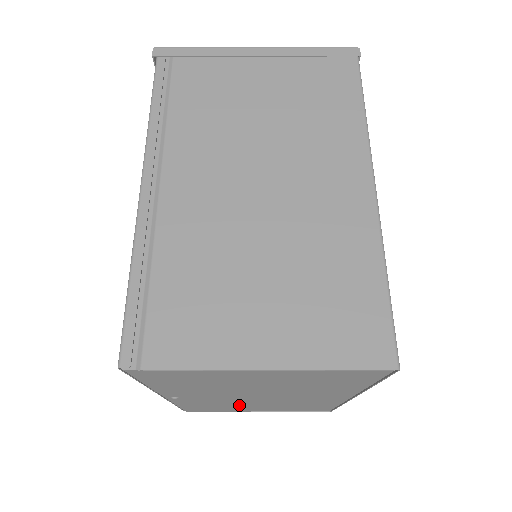
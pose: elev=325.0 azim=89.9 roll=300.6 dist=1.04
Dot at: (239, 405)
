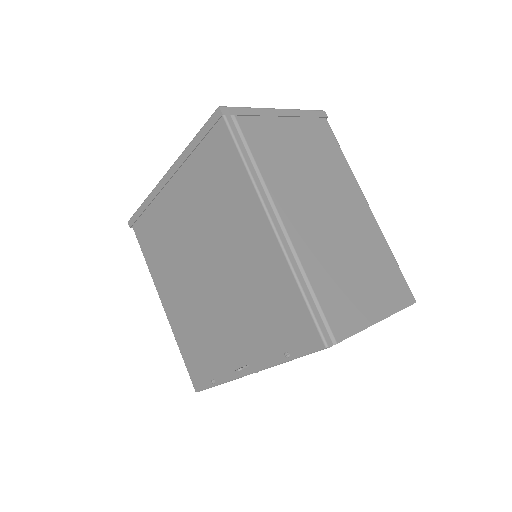
Dot at: occluded
